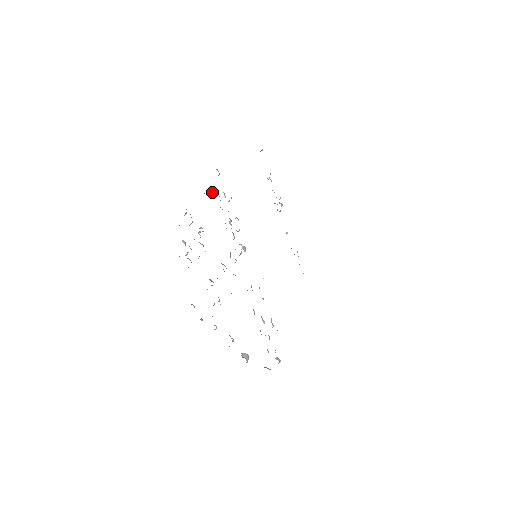
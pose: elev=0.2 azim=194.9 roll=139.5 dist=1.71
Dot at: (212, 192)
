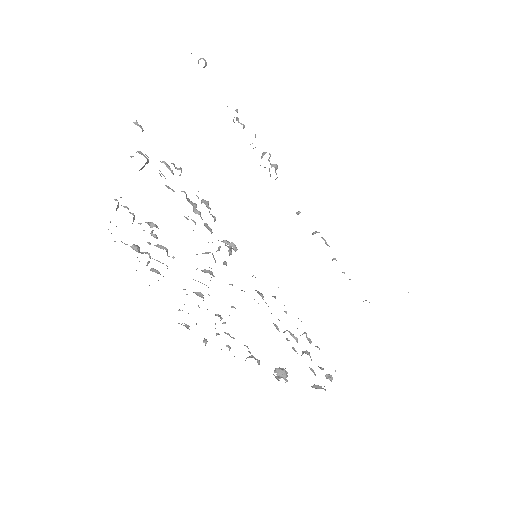
Dot at: occluded
